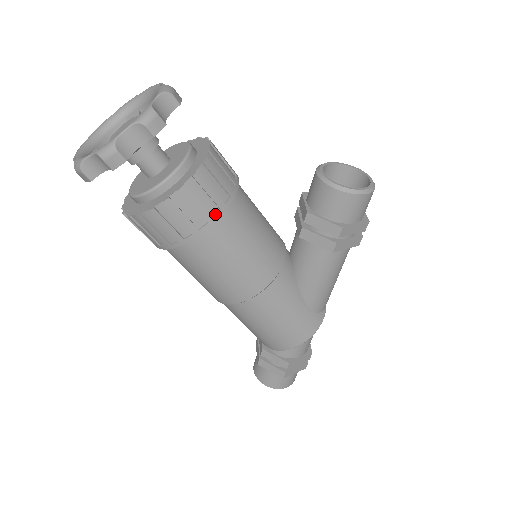
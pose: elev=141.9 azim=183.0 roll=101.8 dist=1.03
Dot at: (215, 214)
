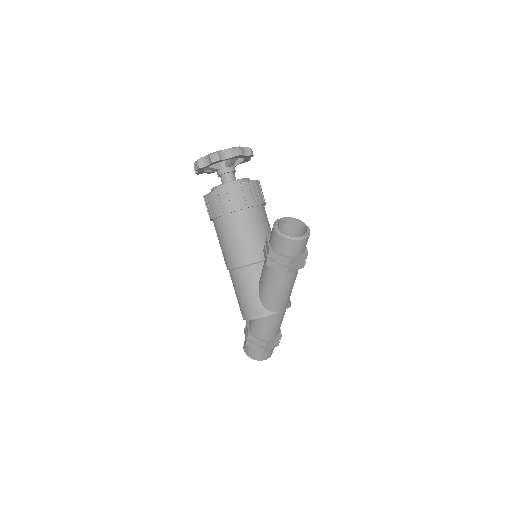
Dot at: (225, 211)
